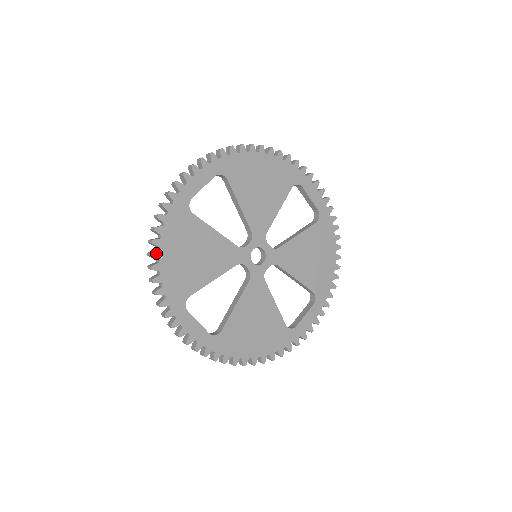
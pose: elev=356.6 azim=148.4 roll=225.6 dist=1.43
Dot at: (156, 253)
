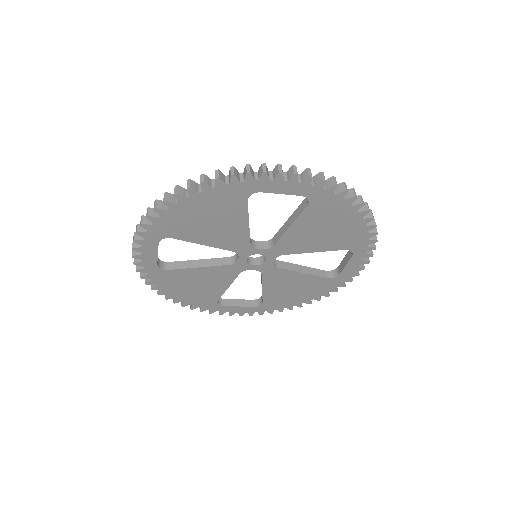
Dot at: (182, 197)
